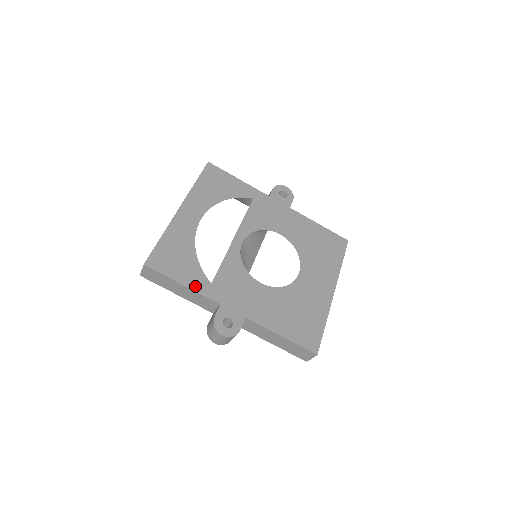
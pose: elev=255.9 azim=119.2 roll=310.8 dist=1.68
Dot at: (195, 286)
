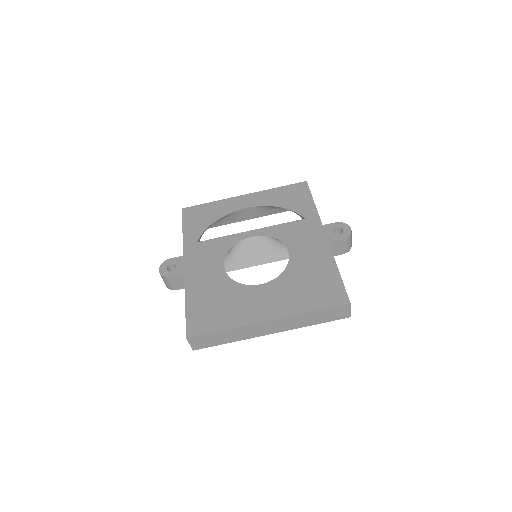
Dot at: (187, 236)
